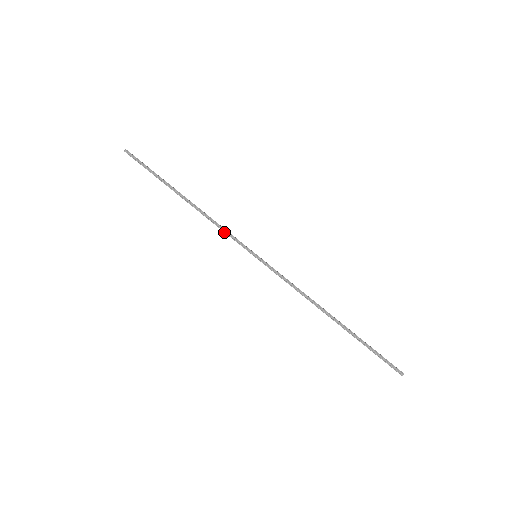
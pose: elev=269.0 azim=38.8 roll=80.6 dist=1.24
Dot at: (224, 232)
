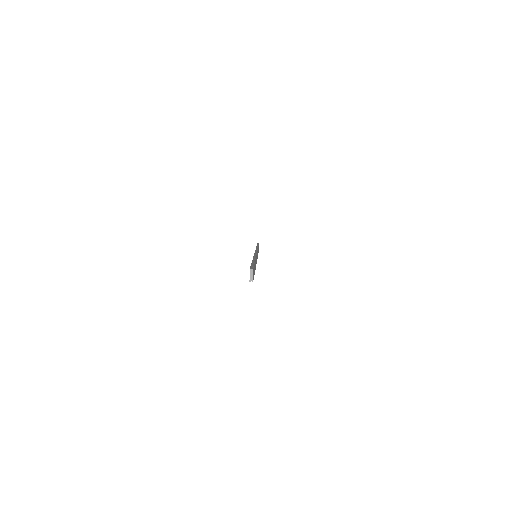
Dot at: (256, 249)
